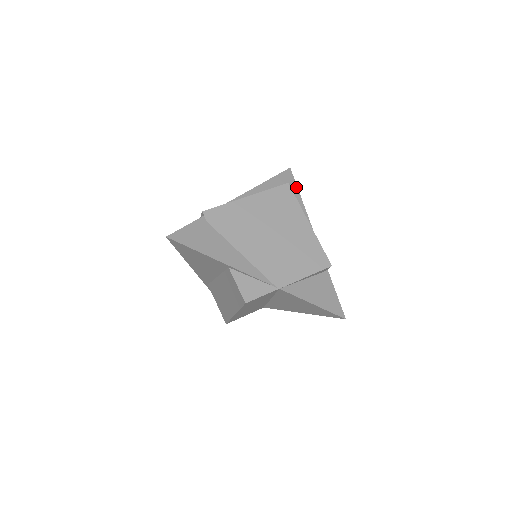
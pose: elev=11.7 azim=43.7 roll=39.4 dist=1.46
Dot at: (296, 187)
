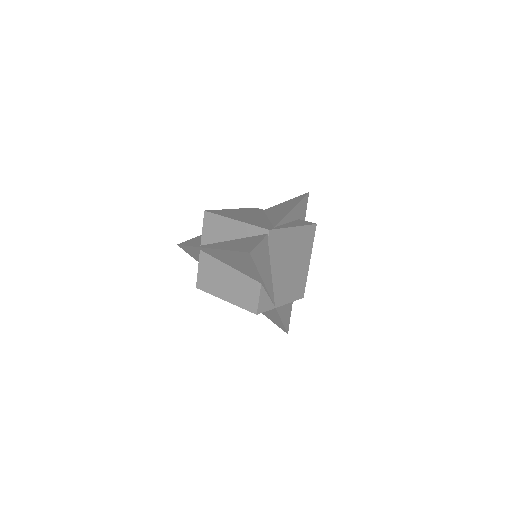
Dot at: occluded
